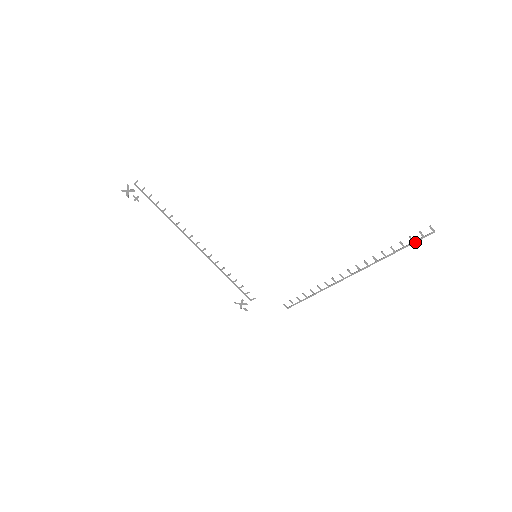
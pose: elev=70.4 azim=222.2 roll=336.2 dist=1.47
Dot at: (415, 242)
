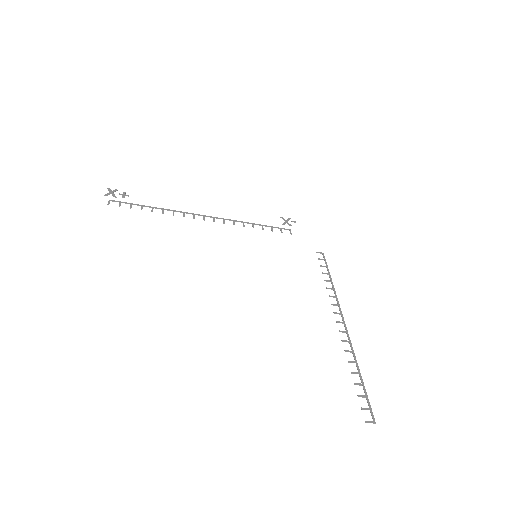
Dot at: (367, 398)
